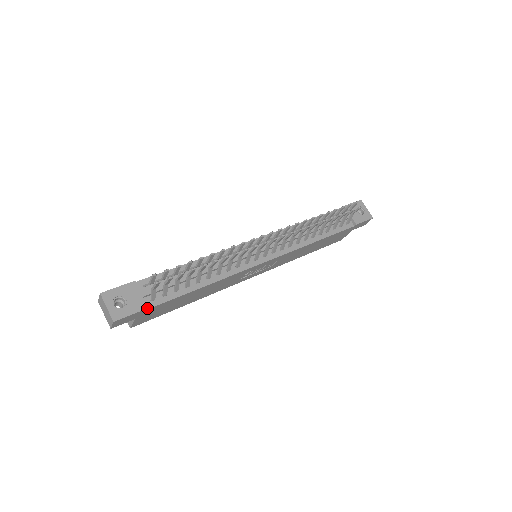
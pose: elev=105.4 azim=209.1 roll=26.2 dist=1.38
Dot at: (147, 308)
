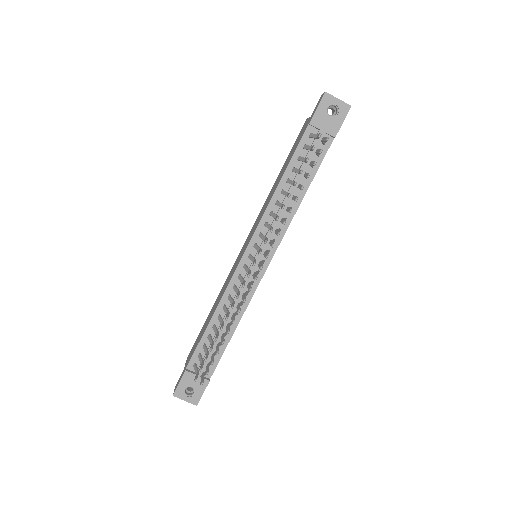
Dot at: (209, 381)
